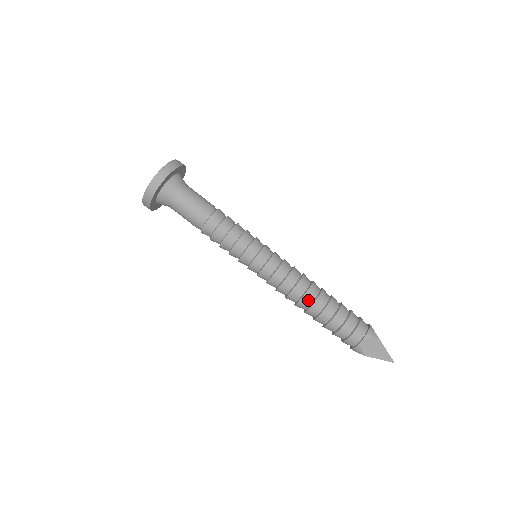
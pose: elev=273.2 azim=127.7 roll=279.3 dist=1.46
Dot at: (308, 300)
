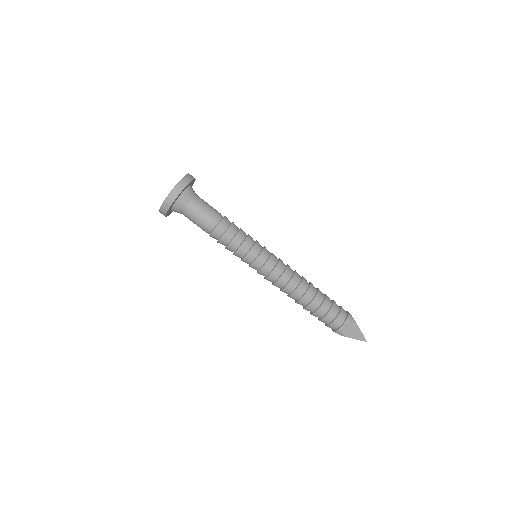
Dot at: (300, 292)
